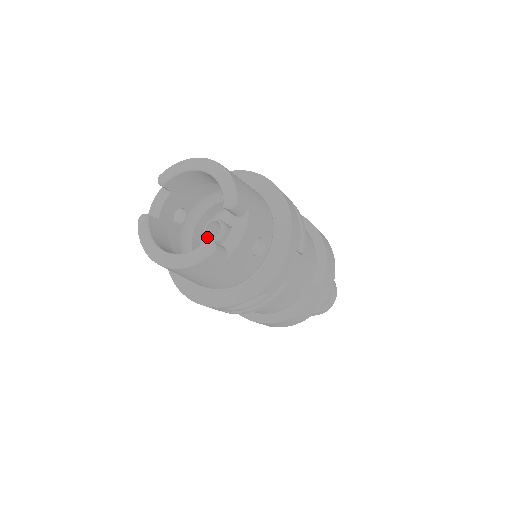
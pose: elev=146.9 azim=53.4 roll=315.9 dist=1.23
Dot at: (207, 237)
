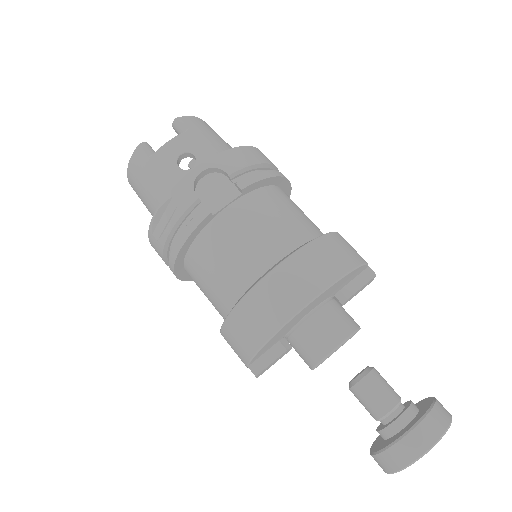
Dot at: occluded
